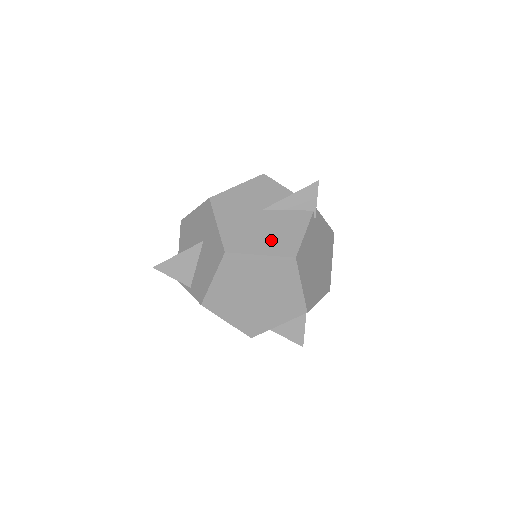
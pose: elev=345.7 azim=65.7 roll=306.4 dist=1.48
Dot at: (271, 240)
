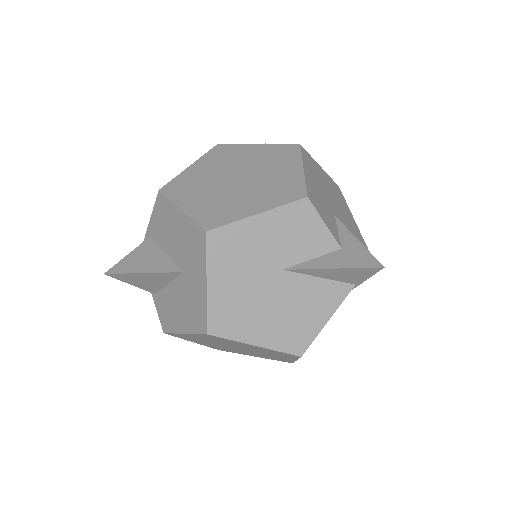
Dot at: (278, 325)
